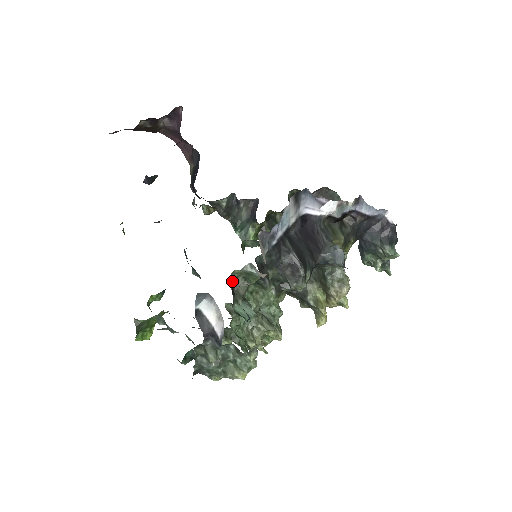
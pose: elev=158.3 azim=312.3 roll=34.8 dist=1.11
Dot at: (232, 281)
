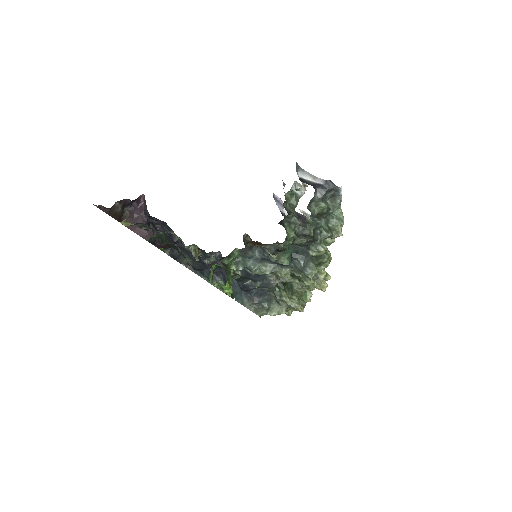
Dot at: (286, 203)
